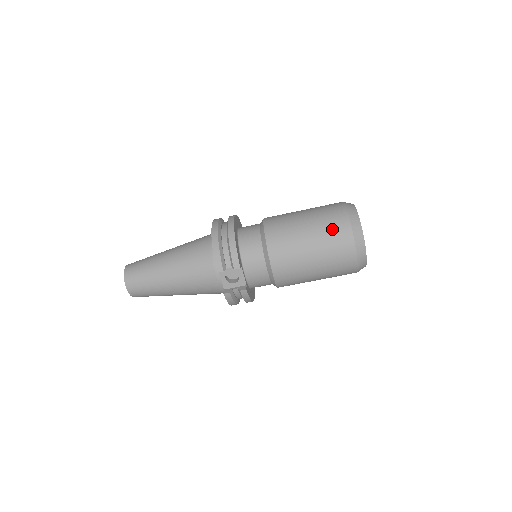
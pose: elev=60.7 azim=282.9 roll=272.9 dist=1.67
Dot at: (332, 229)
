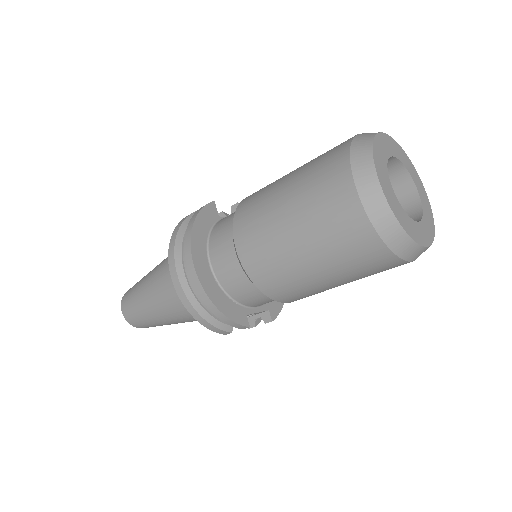
Dot at: (354, 257)
